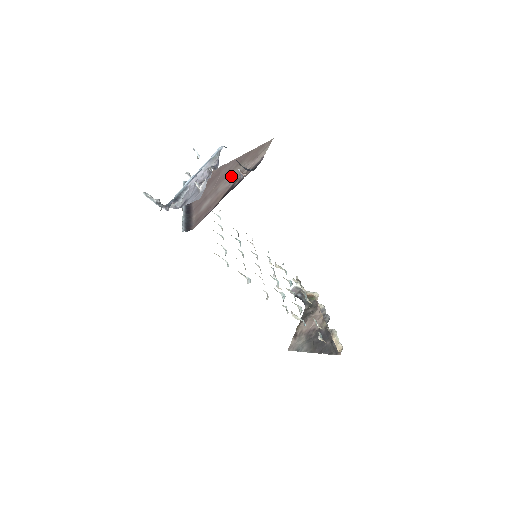
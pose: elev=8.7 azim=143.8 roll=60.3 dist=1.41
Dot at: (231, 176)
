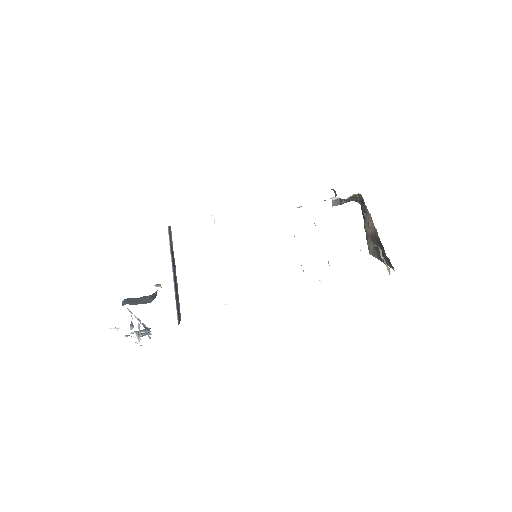
Dot at: occluded
